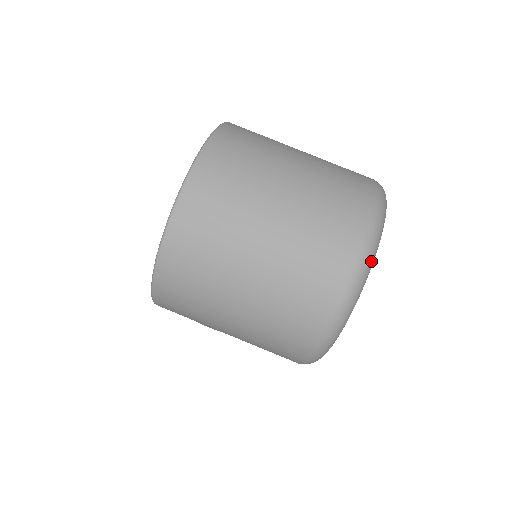
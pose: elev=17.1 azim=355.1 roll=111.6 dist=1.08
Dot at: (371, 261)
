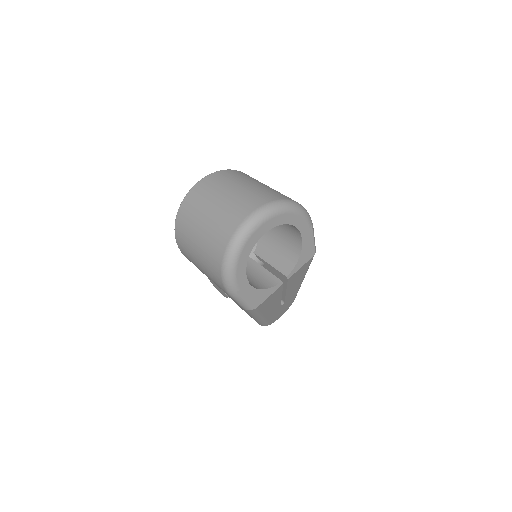
Dot at: (252, 225)
